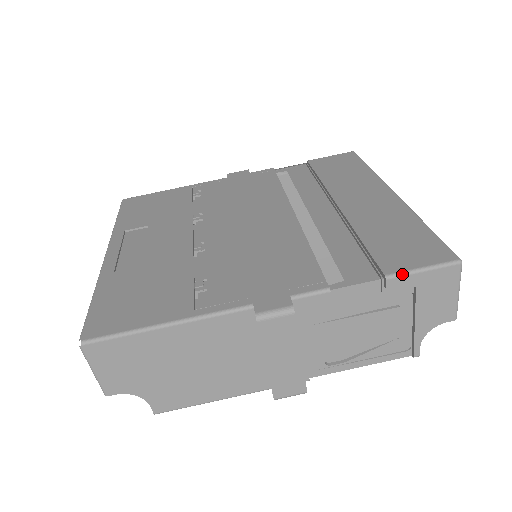
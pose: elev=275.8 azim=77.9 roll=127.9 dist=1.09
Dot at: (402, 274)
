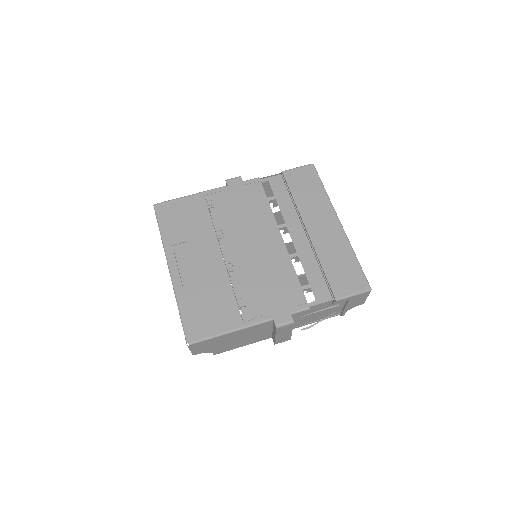
Dot at: (344, 298)
